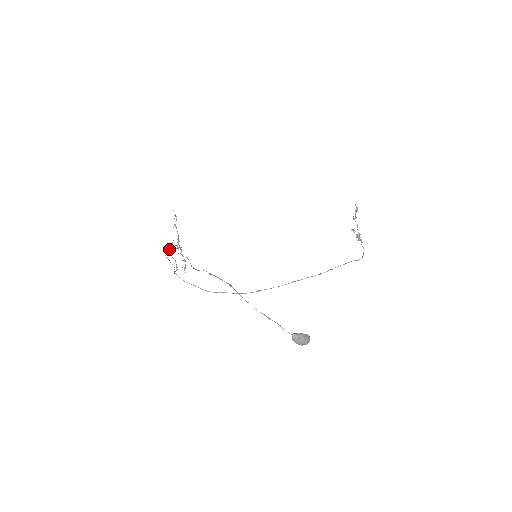
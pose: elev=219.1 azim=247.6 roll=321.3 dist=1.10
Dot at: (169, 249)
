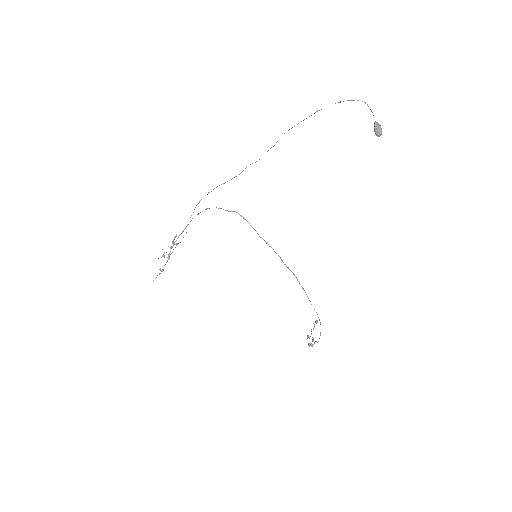
Dot at: occluded
